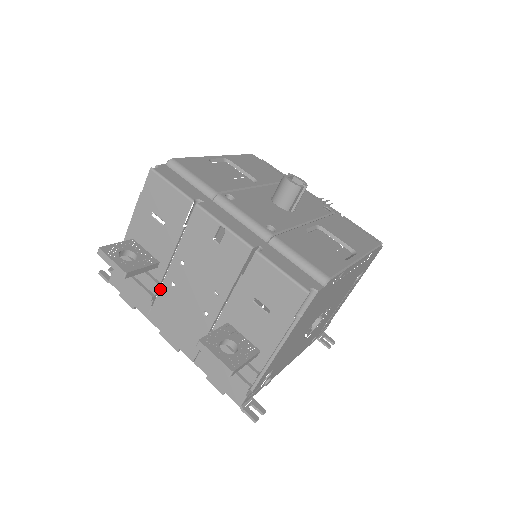
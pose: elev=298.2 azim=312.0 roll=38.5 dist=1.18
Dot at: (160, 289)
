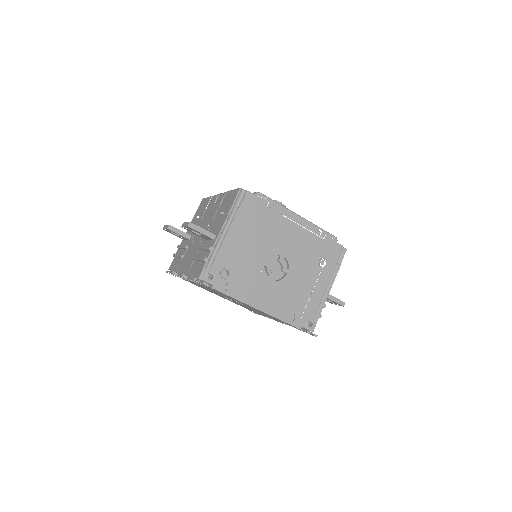
Dot at: (187, 249)
